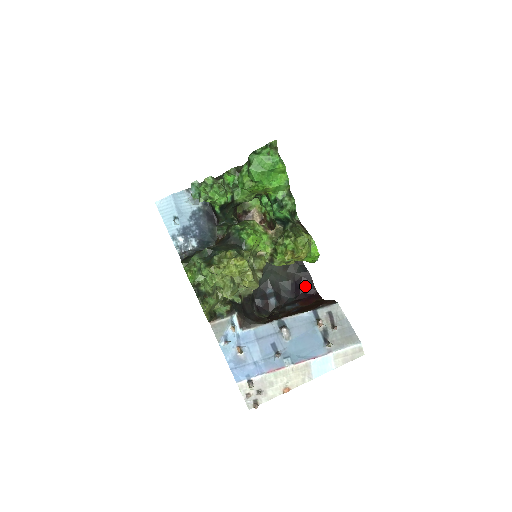
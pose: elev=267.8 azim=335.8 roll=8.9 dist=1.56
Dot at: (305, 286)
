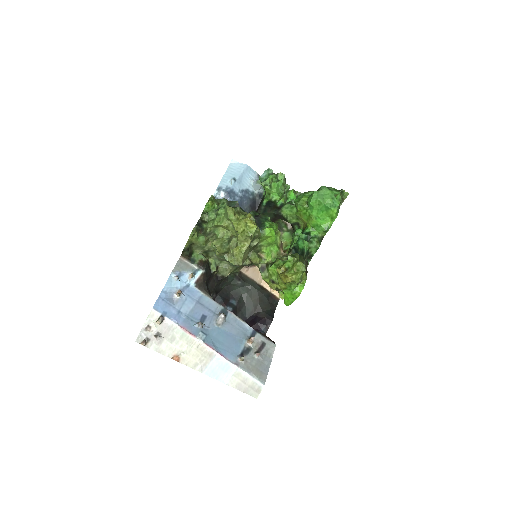
Dot at: (260, 326)
